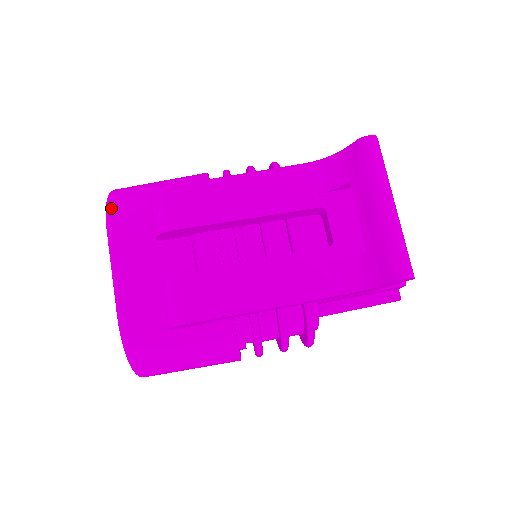
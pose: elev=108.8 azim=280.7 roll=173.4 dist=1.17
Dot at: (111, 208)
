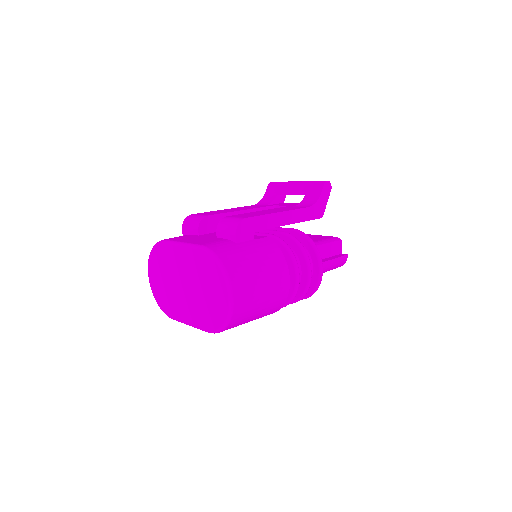
Dot at: occluded
